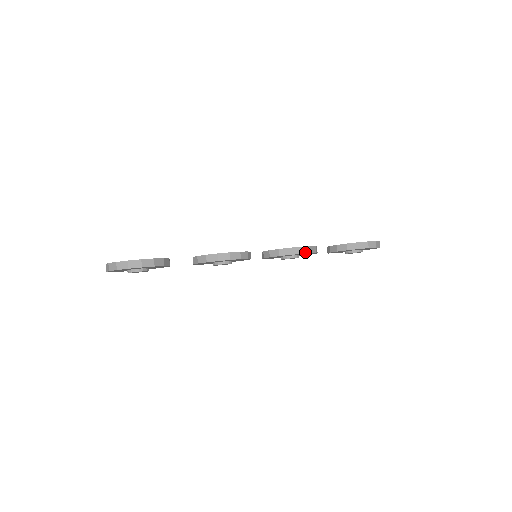
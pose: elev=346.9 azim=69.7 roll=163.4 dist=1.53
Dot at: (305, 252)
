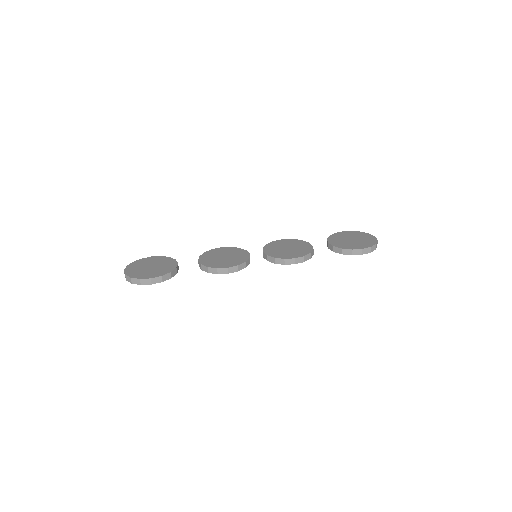
Dot at: (299, 262)
